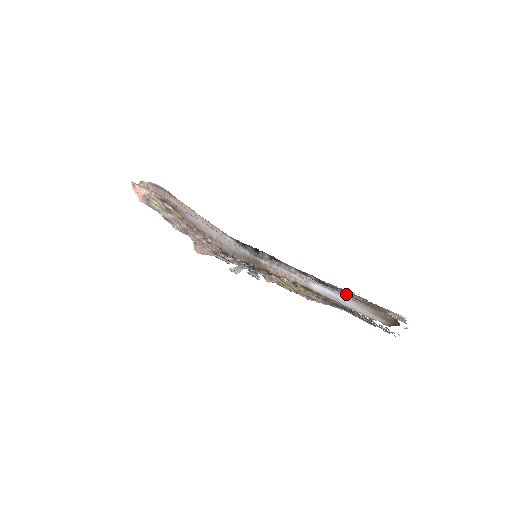
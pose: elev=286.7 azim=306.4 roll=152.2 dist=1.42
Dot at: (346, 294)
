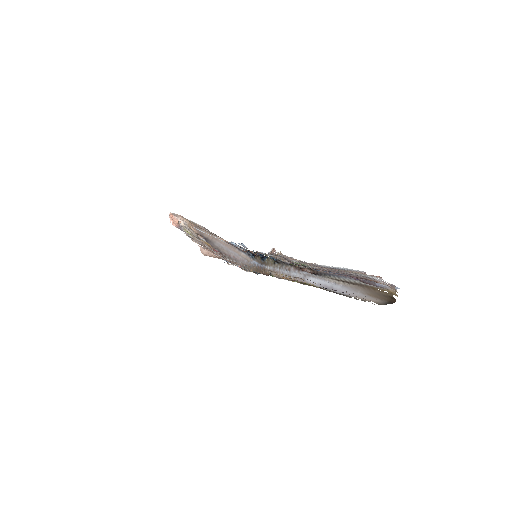
Dot at: (339, 279)
